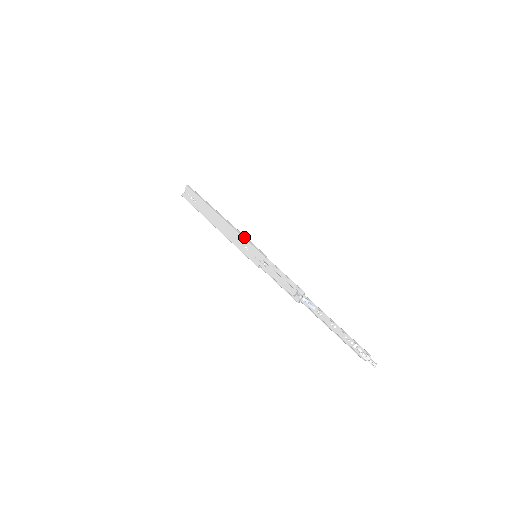
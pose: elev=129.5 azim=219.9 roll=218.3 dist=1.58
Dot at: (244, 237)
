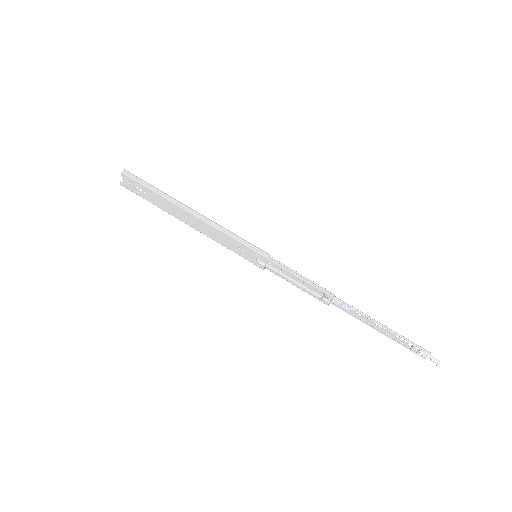
Dot at: (232, 236)
